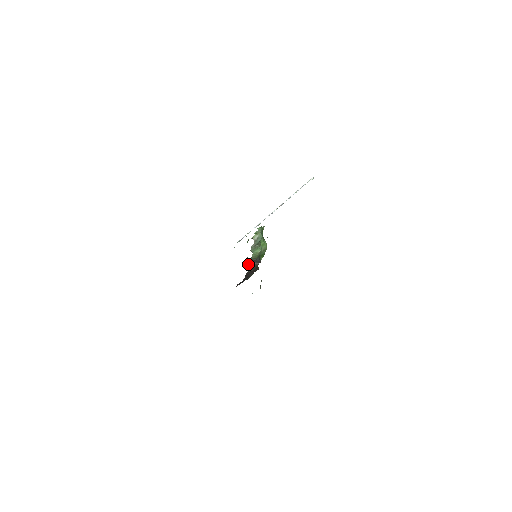
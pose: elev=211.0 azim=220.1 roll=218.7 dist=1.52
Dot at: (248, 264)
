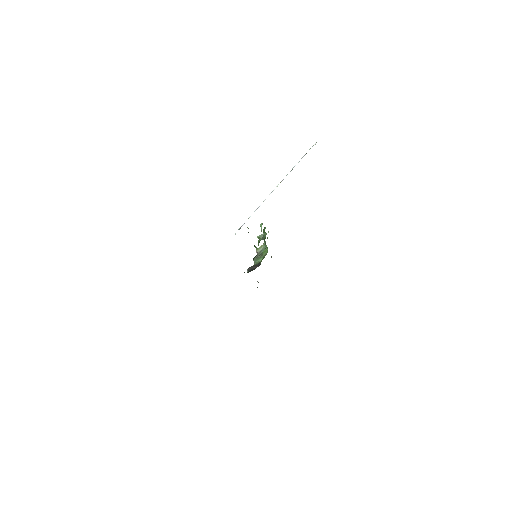
Dot at: (249, 269)
